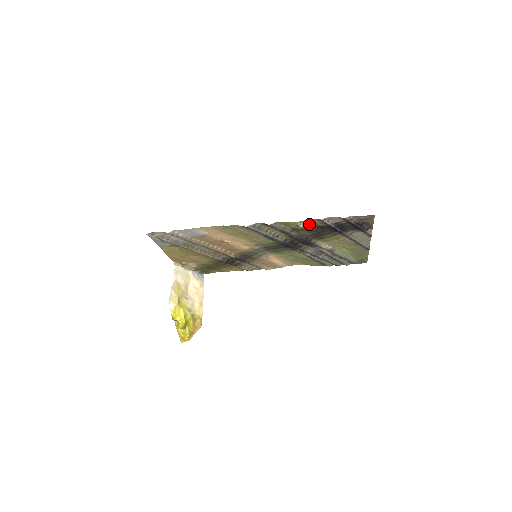
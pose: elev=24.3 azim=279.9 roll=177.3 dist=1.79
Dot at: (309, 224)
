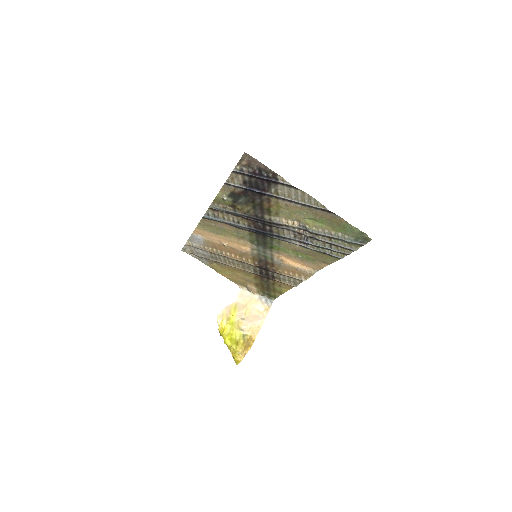
Dot at: (230, 194)
